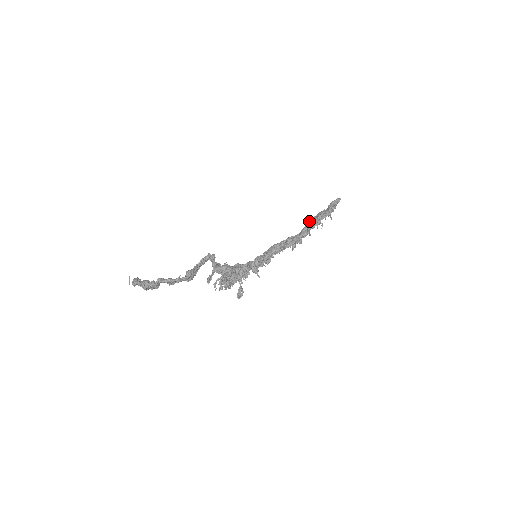
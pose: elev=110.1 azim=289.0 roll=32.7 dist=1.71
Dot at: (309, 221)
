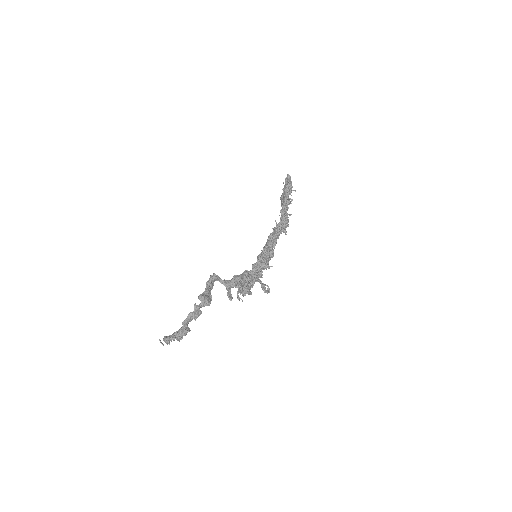
Dot at: occluded
